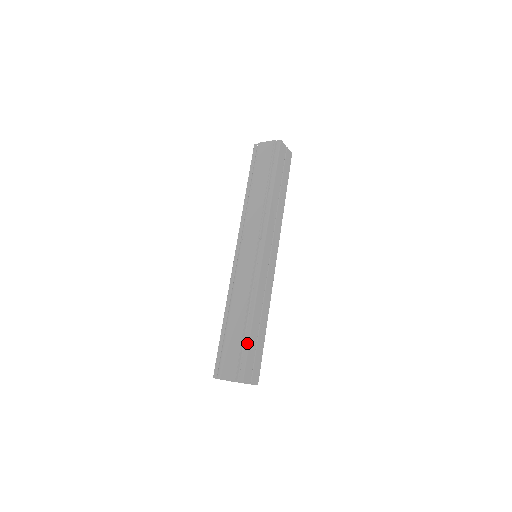
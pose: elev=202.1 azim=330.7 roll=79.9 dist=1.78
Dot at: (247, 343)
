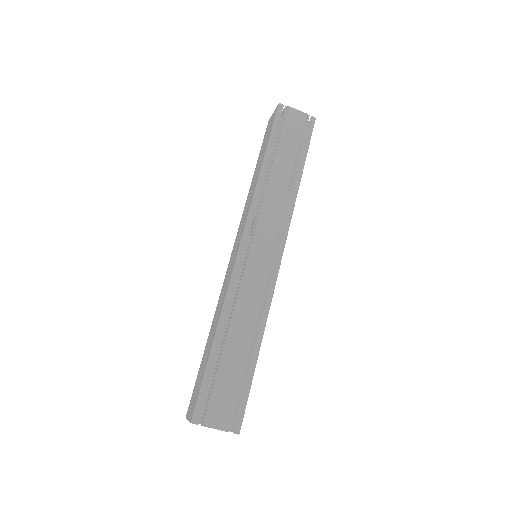
Dot at: (251, 380)
